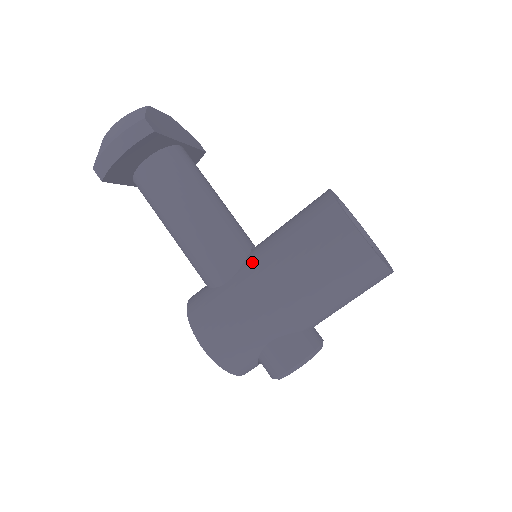
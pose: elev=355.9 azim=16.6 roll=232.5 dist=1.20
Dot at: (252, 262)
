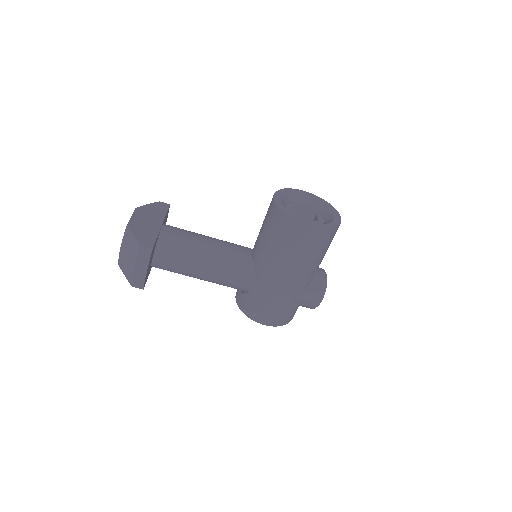
Dot at: (260, 270)
